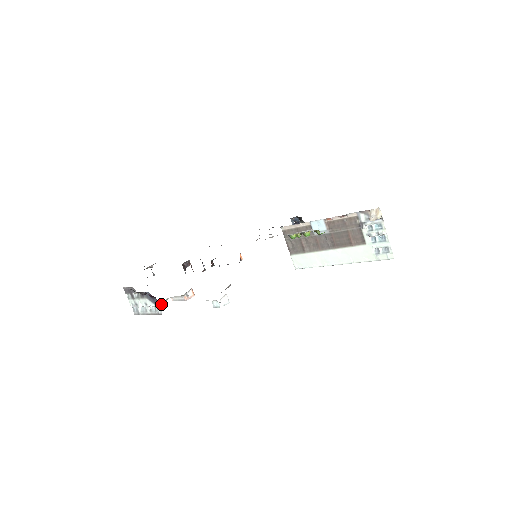
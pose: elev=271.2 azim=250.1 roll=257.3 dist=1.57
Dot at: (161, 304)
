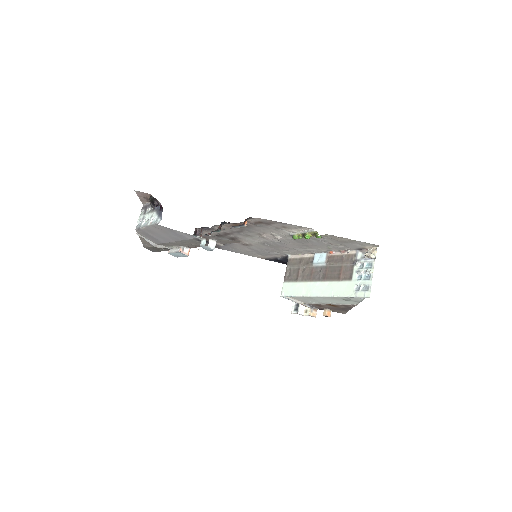
Dot at: (159, 246)
